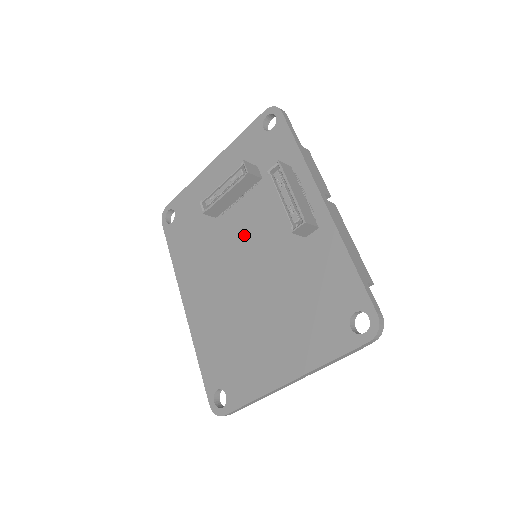
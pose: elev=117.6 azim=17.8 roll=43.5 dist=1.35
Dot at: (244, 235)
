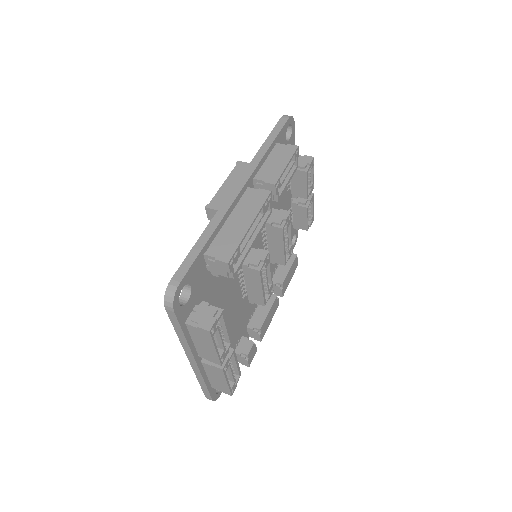
Dot at: occluded
